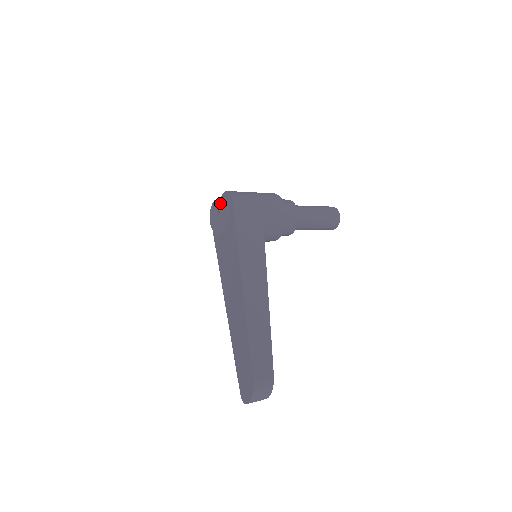
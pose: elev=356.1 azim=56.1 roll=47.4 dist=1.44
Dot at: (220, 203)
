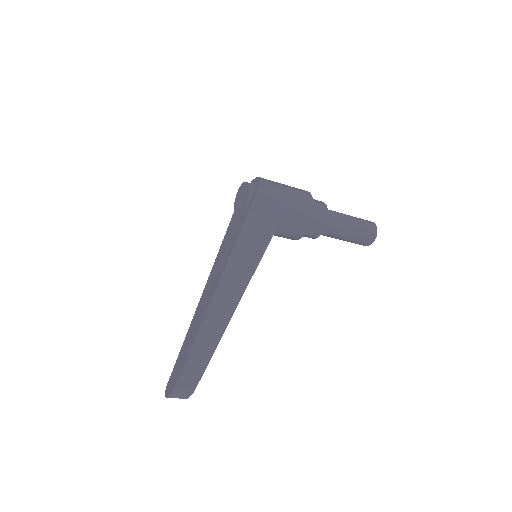
Dot at: (247, 189)
